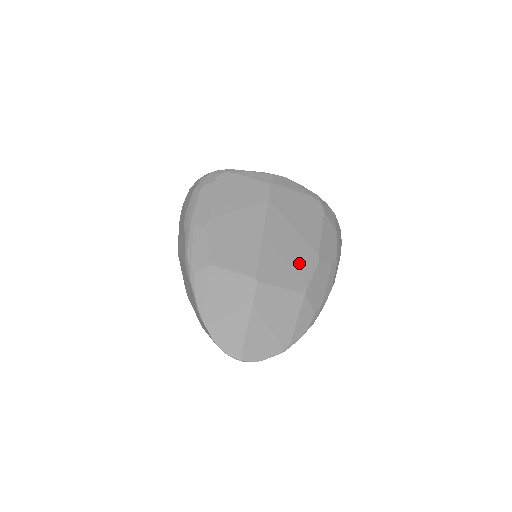
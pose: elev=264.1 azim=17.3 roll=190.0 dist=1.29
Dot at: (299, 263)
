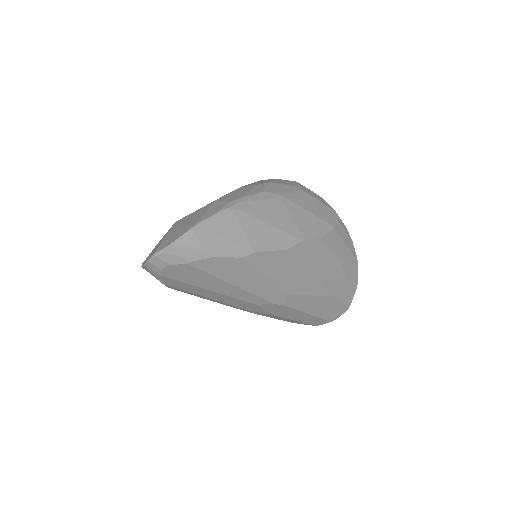
Dot at: occluded
